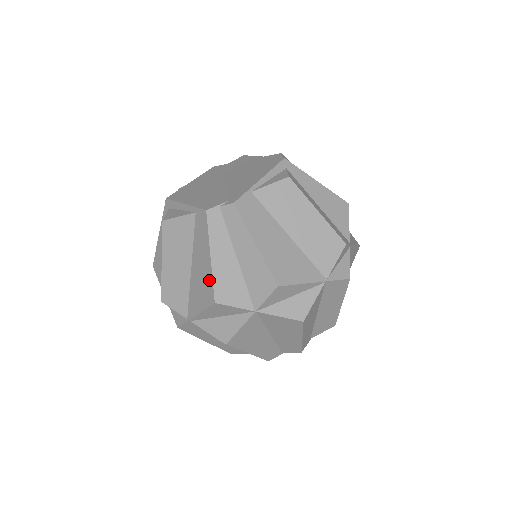
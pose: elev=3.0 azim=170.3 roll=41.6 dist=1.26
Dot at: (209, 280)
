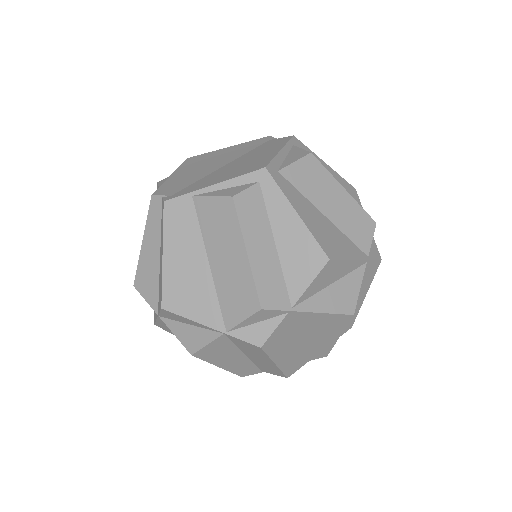
Dot at: occluded
